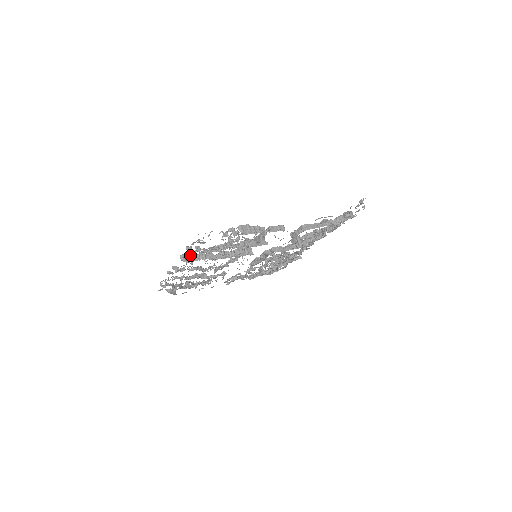
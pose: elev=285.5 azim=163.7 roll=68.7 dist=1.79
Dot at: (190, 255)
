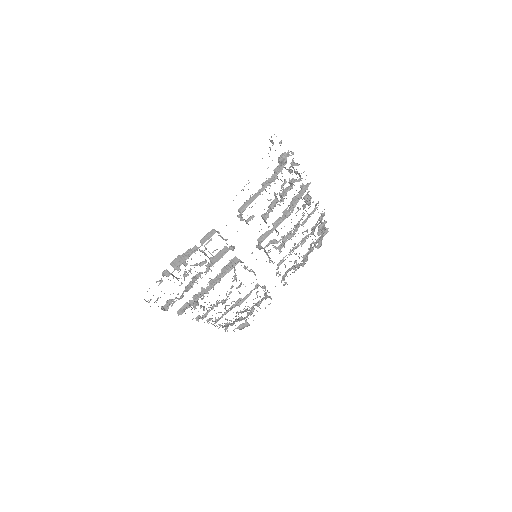
Dot at: (185, 305)
